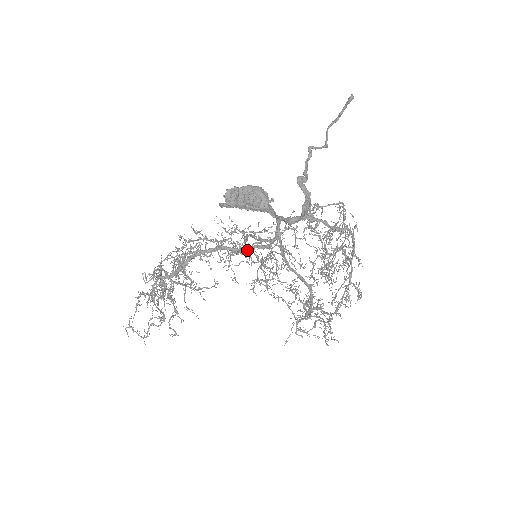
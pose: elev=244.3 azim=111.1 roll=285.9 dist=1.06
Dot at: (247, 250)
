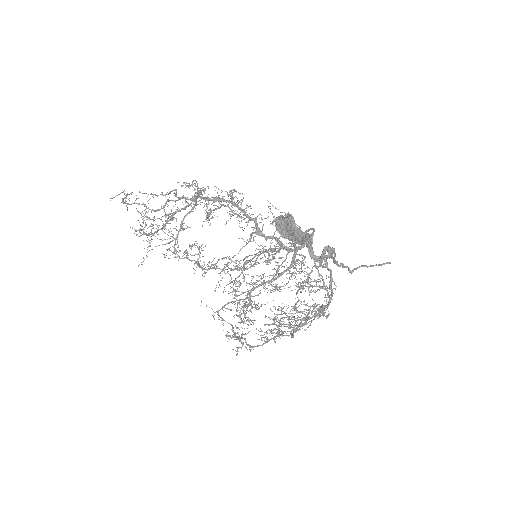
Dot at: occluded
